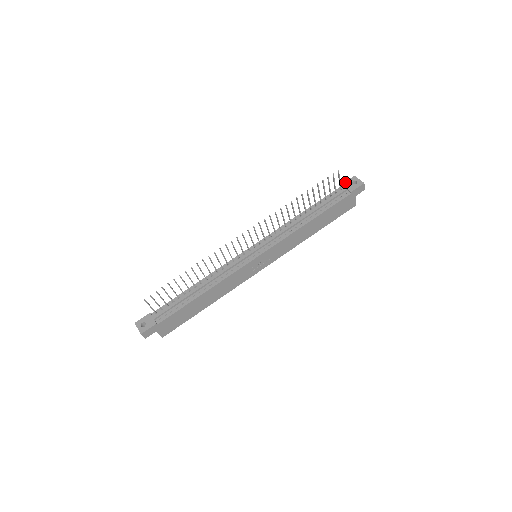
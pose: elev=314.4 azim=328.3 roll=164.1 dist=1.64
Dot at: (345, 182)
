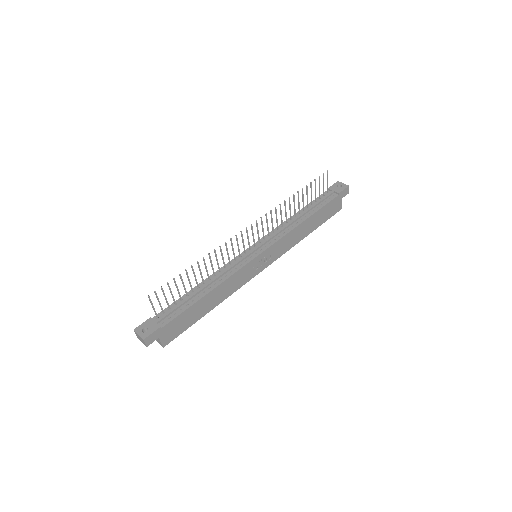
Dot at: (330, 186)
